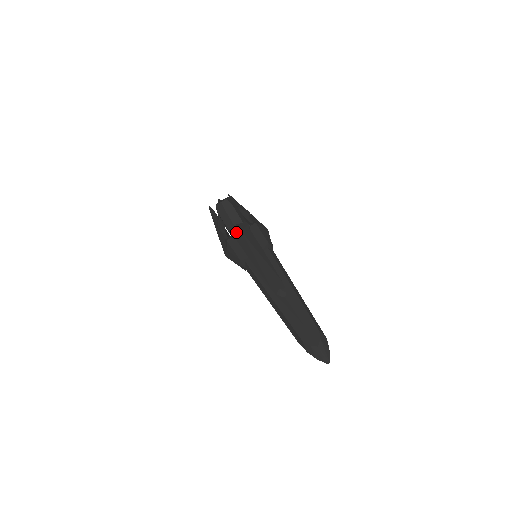
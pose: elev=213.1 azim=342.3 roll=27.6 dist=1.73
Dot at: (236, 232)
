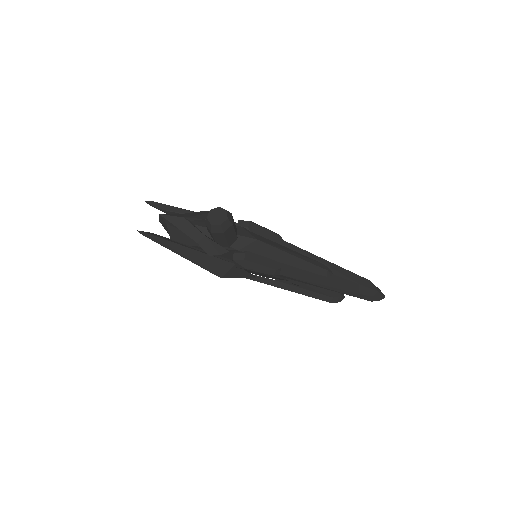
Dot at: (248, 244)
